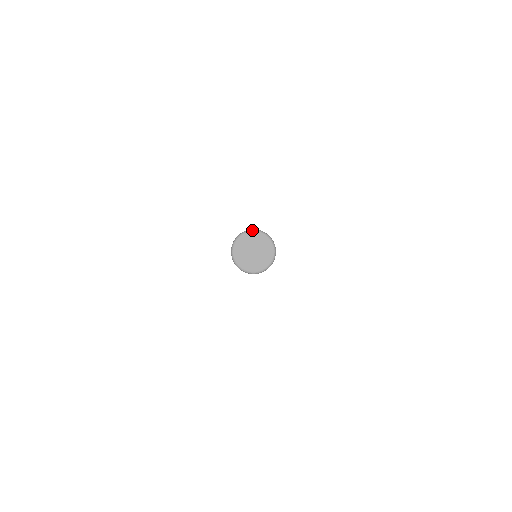
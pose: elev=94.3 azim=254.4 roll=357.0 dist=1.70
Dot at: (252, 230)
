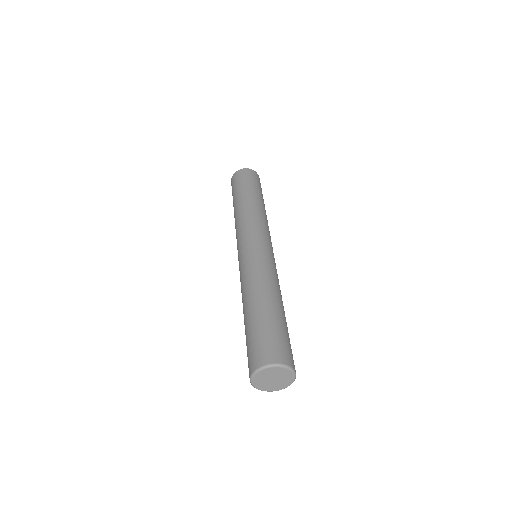
Dot at: (280, 366)
